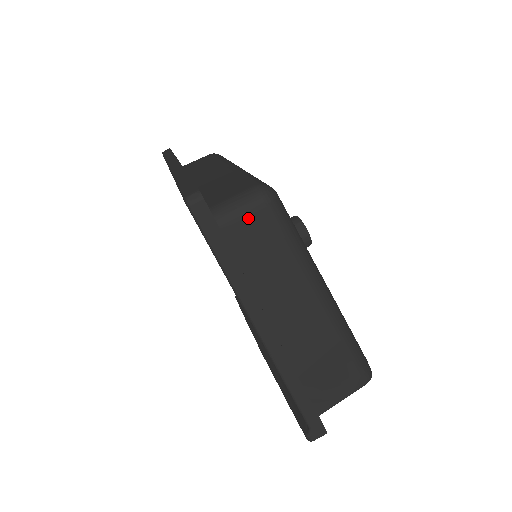
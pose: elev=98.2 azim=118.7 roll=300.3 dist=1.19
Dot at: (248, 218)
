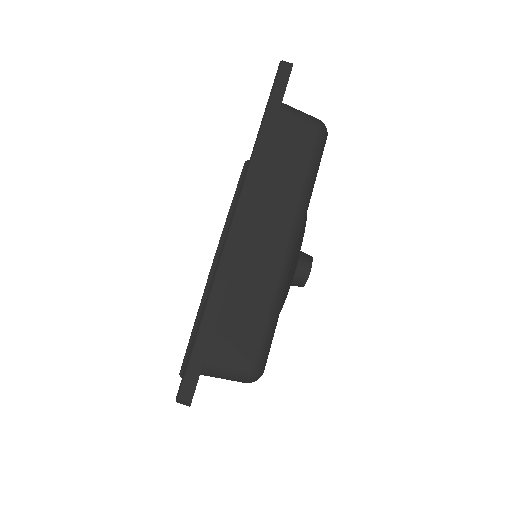
Dot at: occluded
